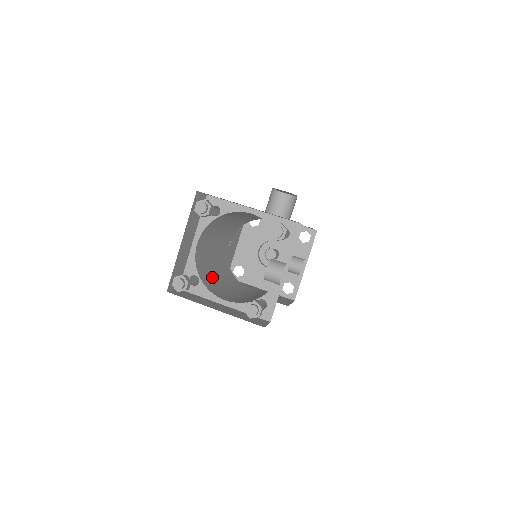
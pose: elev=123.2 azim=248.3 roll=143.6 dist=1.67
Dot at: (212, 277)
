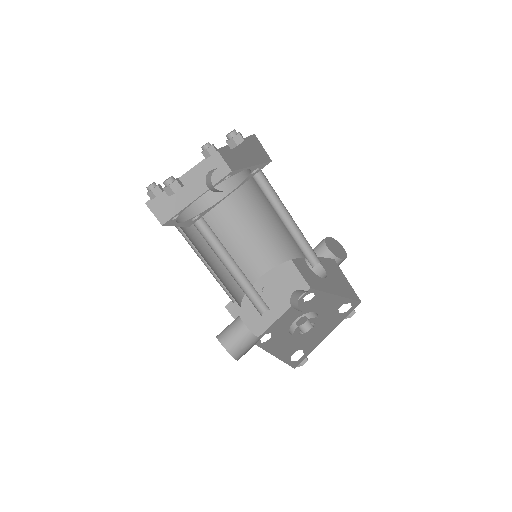
Dot at: (200, 243)
